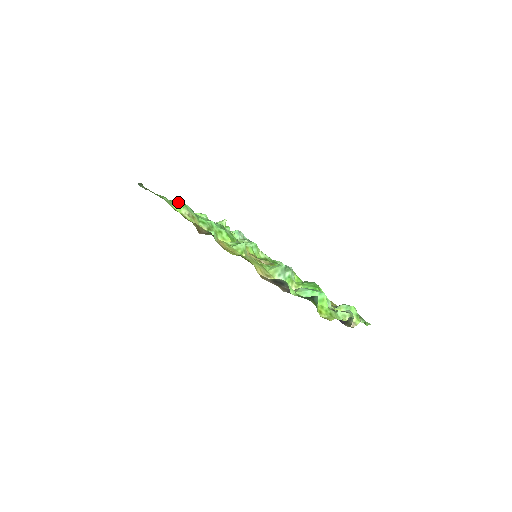
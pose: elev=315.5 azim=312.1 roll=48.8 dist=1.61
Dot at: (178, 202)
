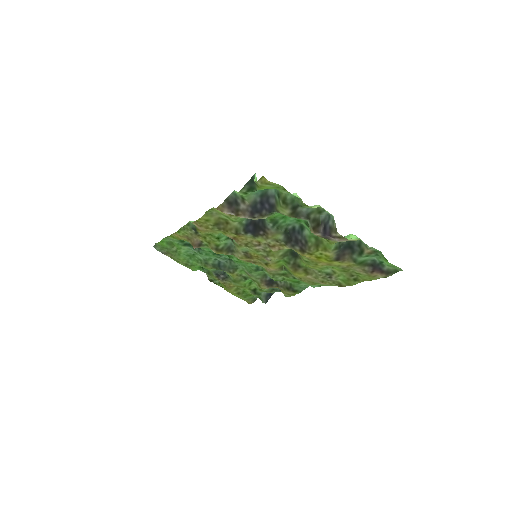
Dot at: (190, 253)
